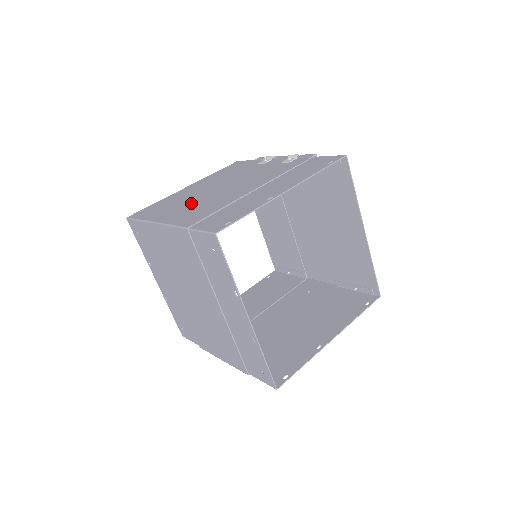
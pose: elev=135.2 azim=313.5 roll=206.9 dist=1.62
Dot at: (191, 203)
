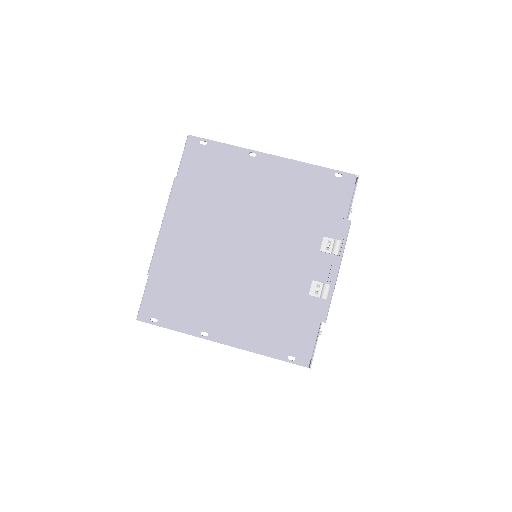
Dot at: (208, 223)
